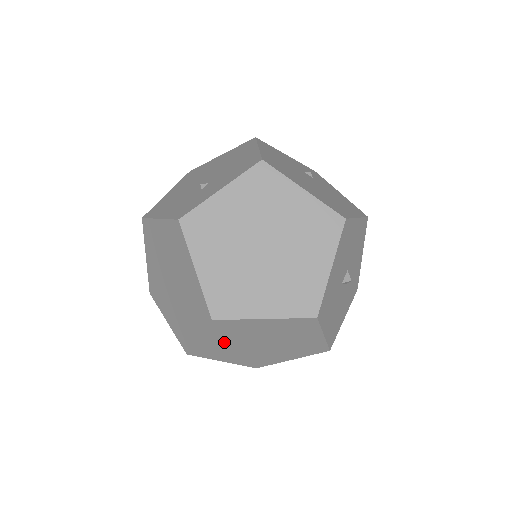
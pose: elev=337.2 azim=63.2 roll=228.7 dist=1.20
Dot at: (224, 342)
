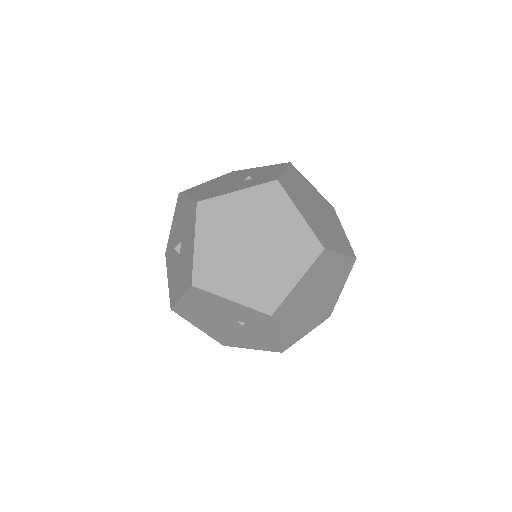
Dot at: (303, 292)
